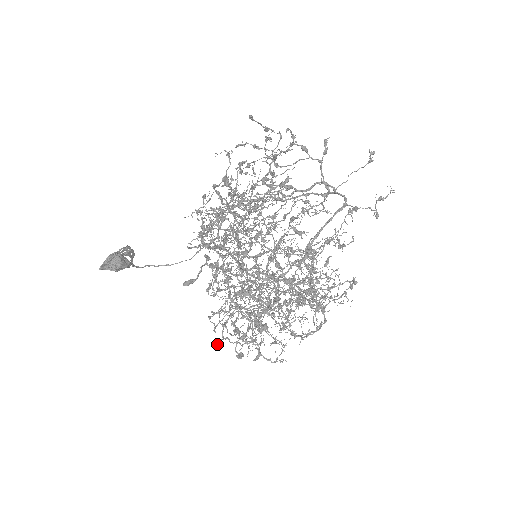
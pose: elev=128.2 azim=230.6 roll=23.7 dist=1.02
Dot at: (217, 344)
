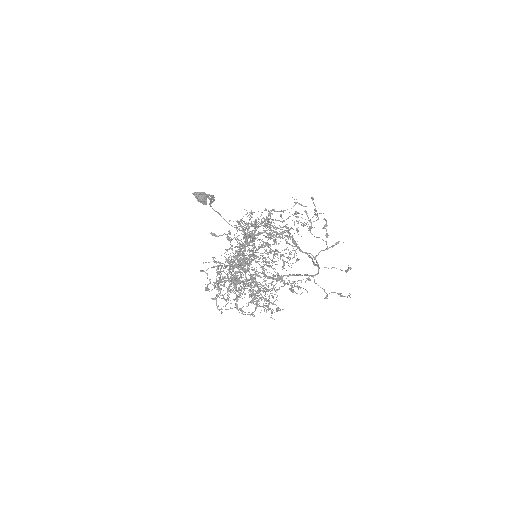
Dot at: (201, 271)
